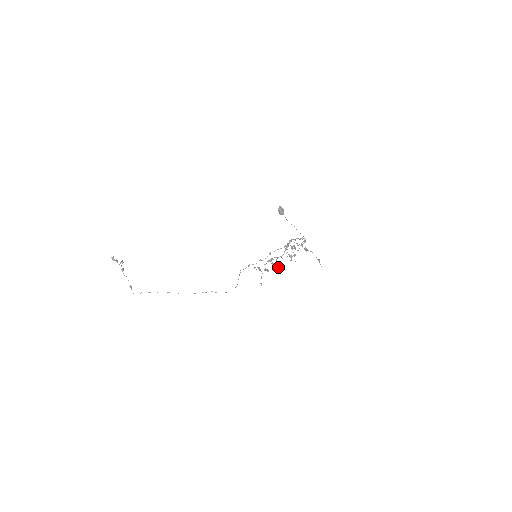
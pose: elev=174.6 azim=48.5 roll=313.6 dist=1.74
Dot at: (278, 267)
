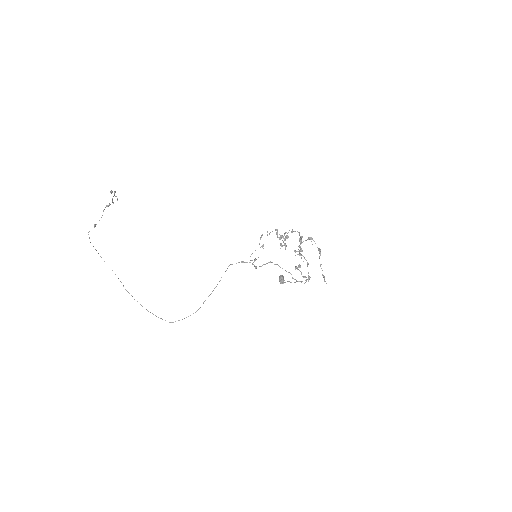
Dot at: (286, 246)
